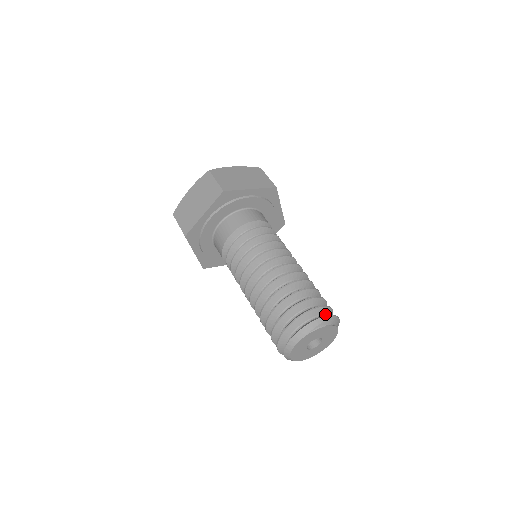
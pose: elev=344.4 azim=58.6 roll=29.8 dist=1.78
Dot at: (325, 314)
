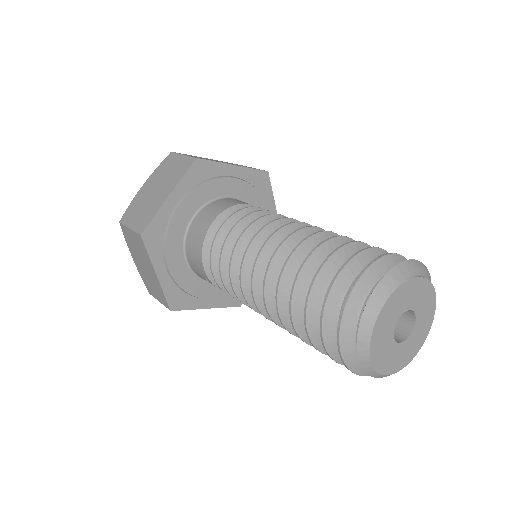
Dot at: occluded
